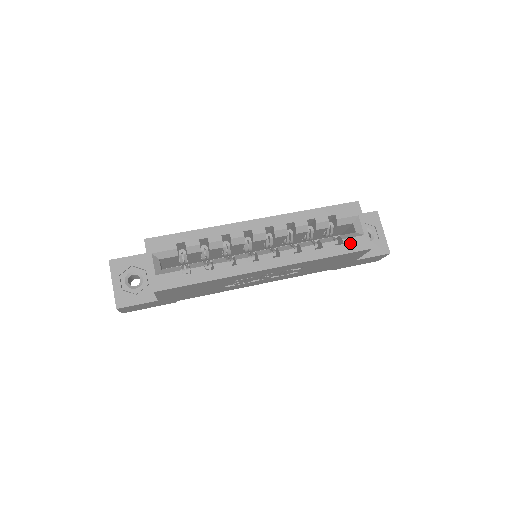
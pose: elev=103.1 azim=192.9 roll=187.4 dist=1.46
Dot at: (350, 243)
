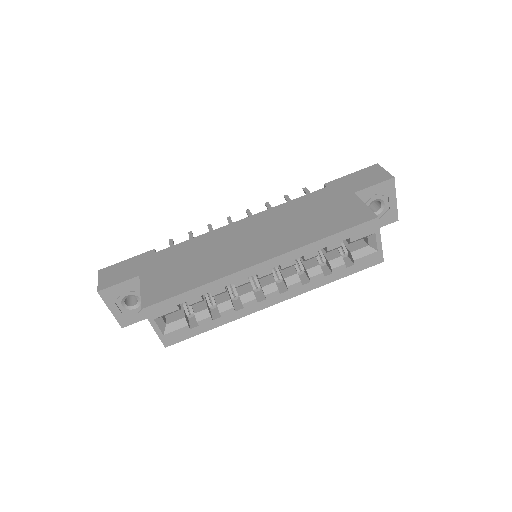
Dot at: (361, 262)
